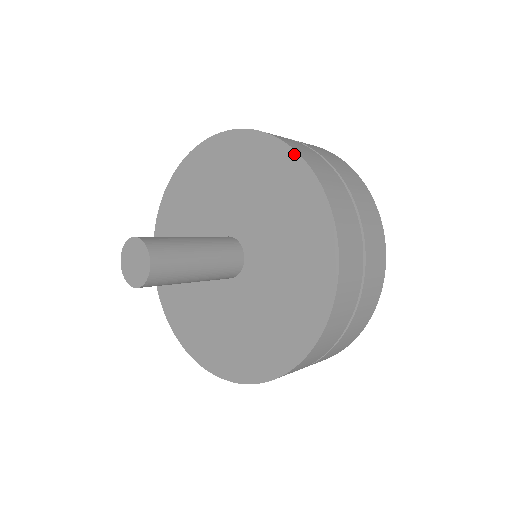
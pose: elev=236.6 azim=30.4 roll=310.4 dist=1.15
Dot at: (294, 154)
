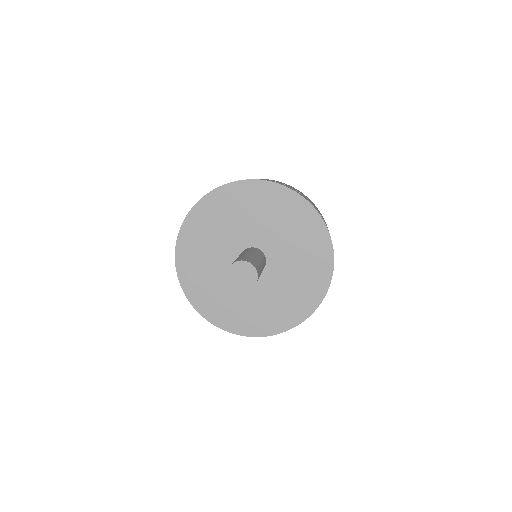
Dot at: (248, 181)
